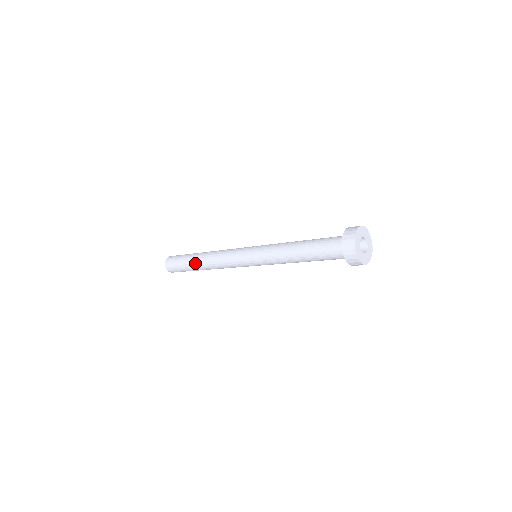
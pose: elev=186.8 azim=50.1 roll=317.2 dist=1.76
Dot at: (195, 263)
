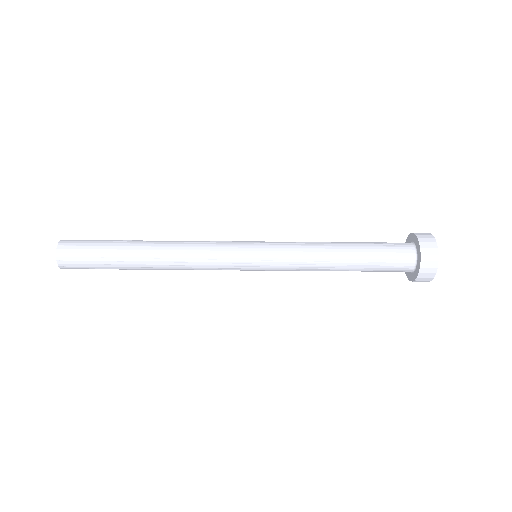
Dot at: (135, 257)
